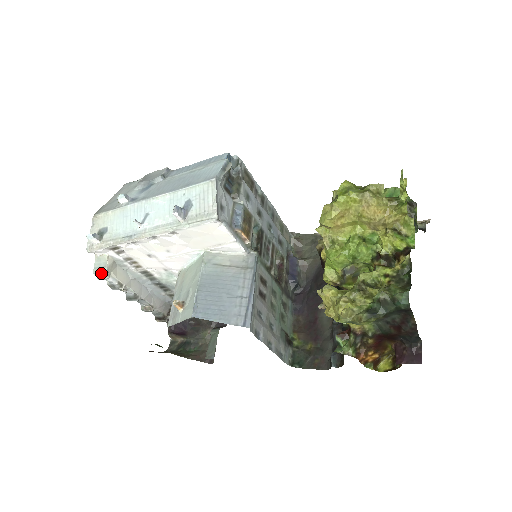
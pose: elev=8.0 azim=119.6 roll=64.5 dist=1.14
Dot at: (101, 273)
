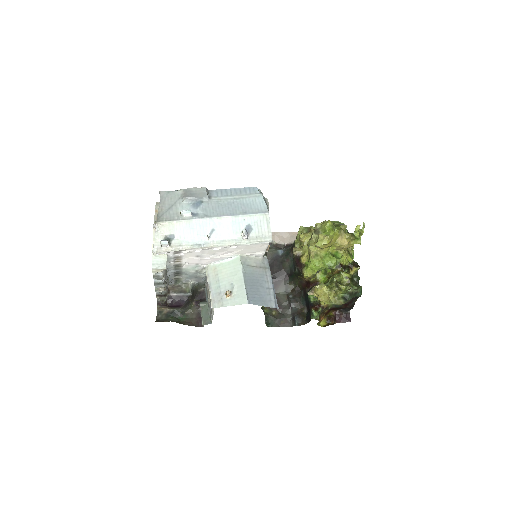
Dot at: (161, 269)
